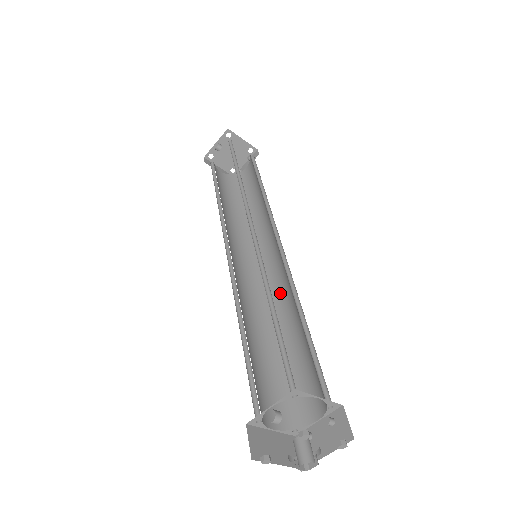
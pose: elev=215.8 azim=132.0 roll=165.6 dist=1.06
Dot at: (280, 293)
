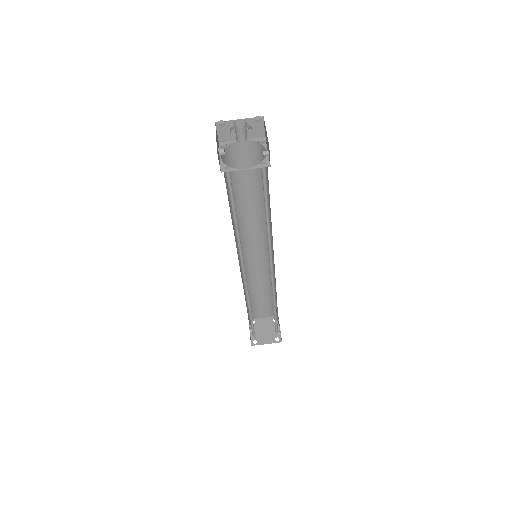
Dot at: occluded
